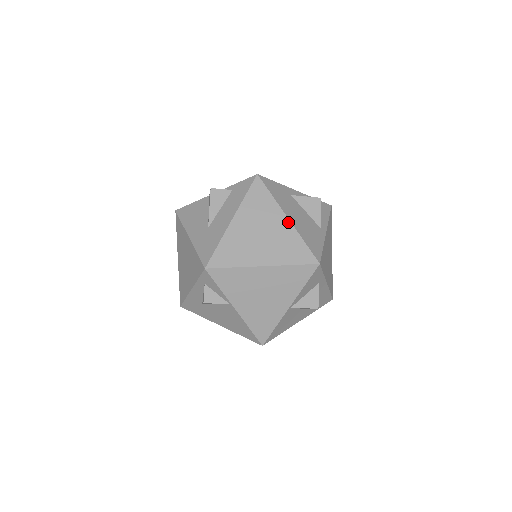
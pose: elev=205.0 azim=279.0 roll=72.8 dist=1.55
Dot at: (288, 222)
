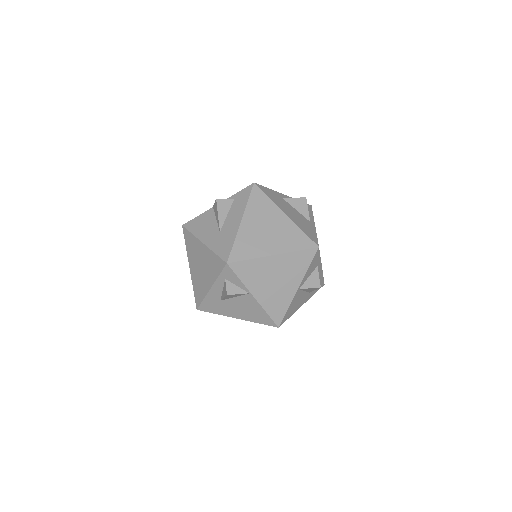
Dot at: (287, 217)
